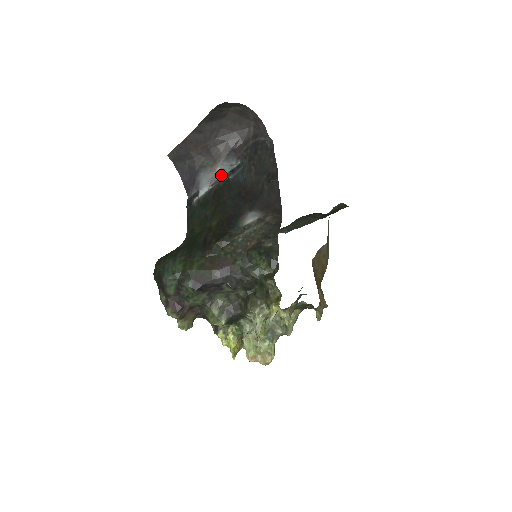
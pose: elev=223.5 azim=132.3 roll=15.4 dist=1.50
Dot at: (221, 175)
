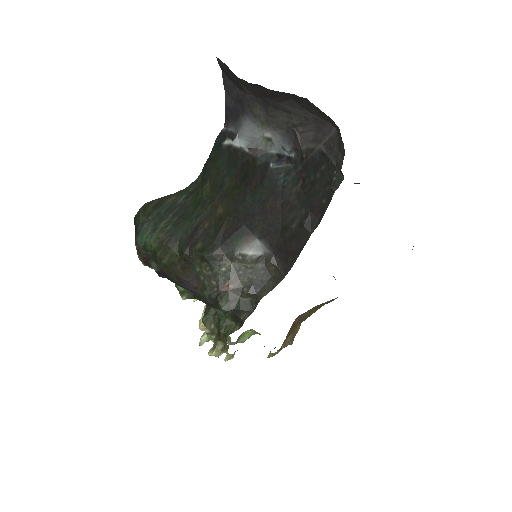
Dot at: (266, 147)
